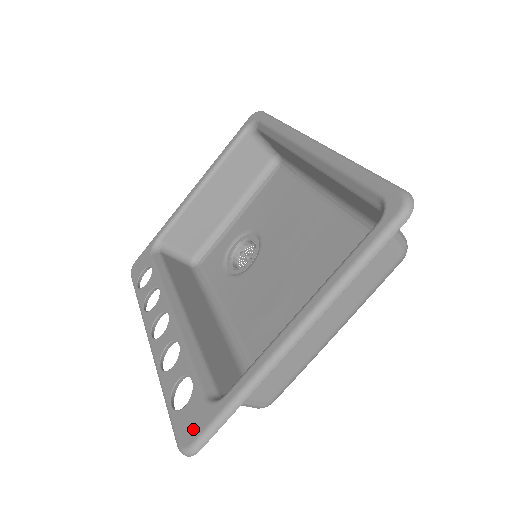
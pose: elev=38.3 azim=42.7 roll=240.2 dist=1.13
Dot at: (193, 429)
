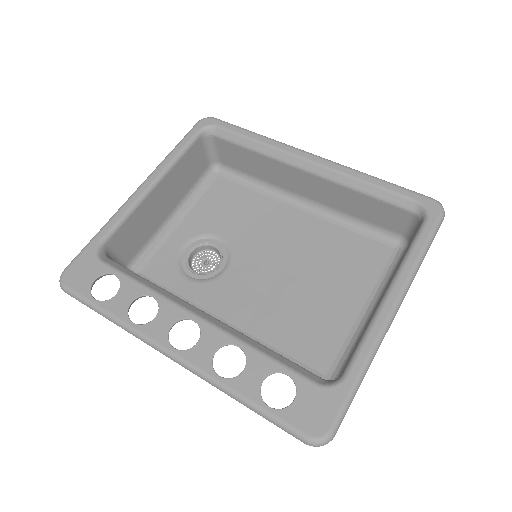
Dot at: (323, 416)
